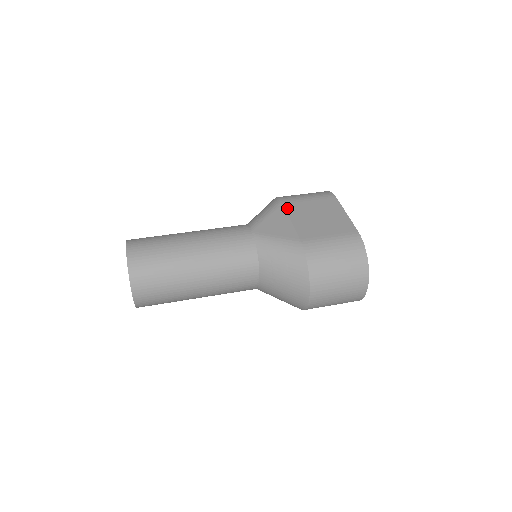
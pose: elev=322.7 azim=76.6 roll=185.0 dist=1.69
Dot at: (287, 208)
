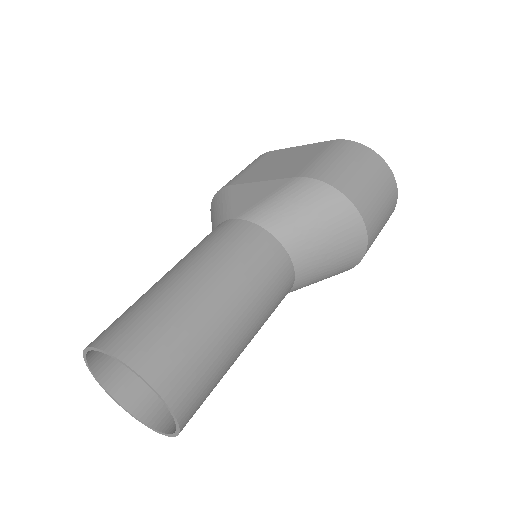
Dot at: (241, 182)
